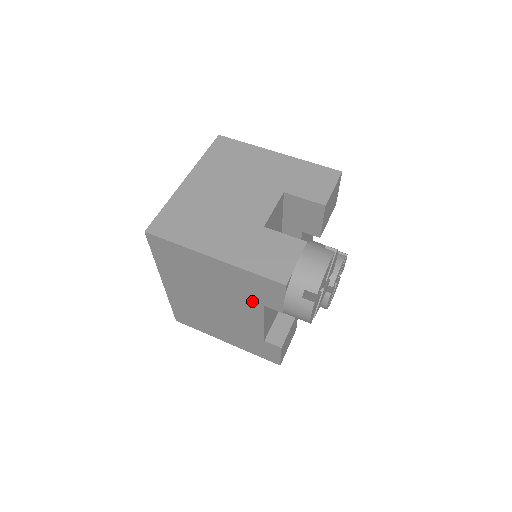
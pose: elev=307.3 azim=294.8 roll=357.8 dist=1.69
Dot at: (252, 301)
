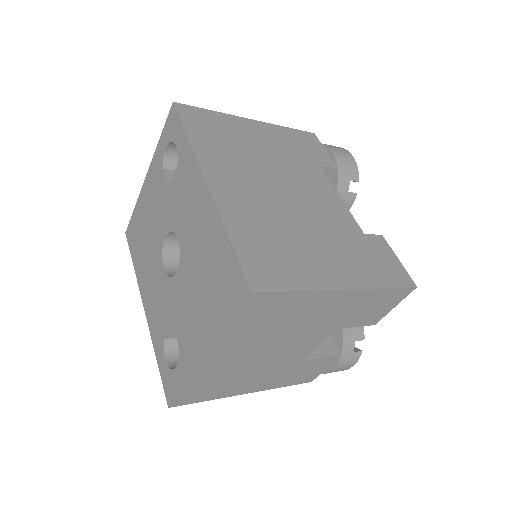
Dot at: (309, 164)
